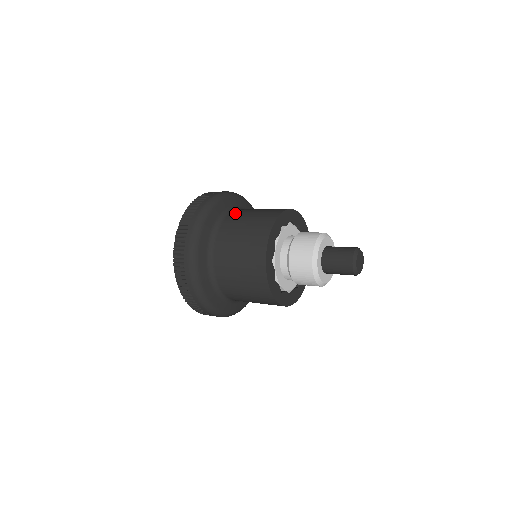
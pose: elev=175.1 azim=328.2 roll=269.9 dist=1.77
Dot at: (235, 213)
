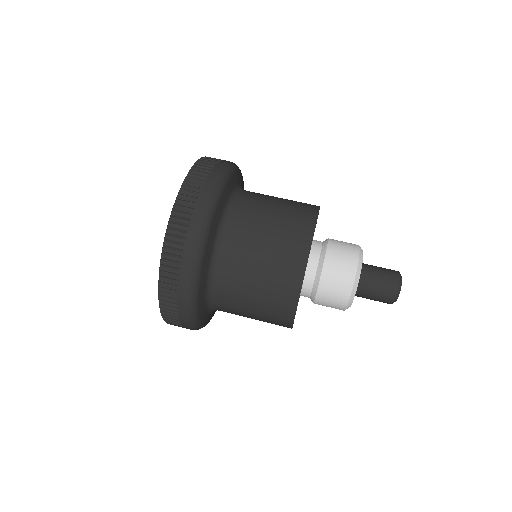
Dot at: occluded
